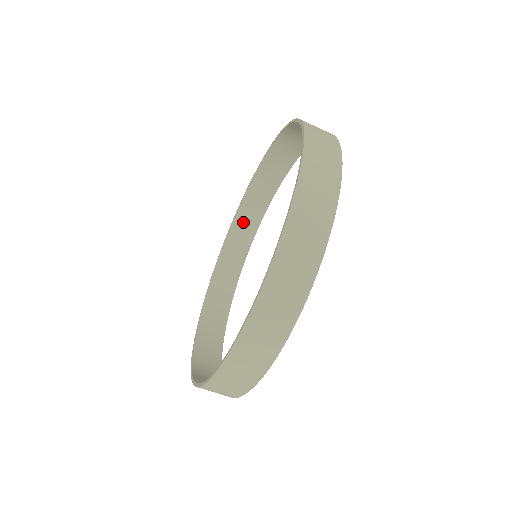
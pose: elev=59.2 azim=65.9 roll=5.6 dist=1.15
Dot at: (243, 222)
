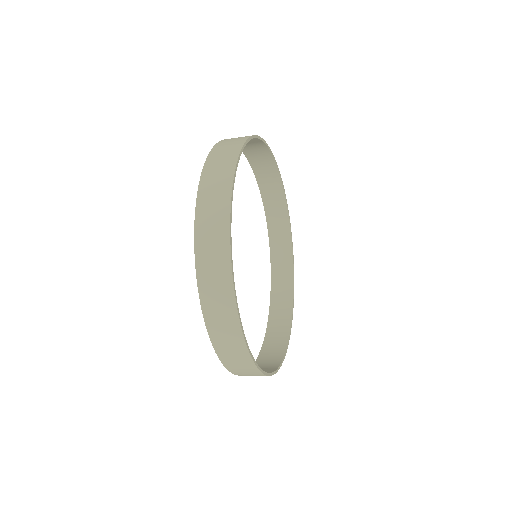
Dot at: occluded
